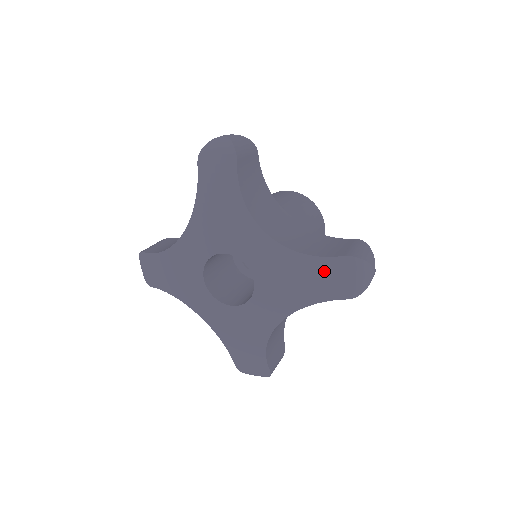
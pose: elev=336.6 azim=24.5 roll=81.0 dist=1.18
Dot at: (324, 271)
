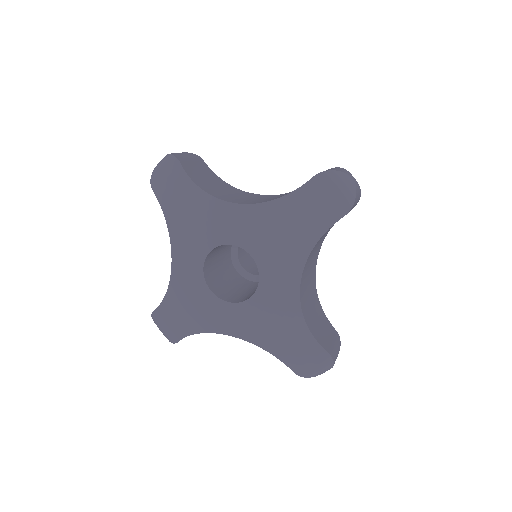
Dot at: (305, 202)
